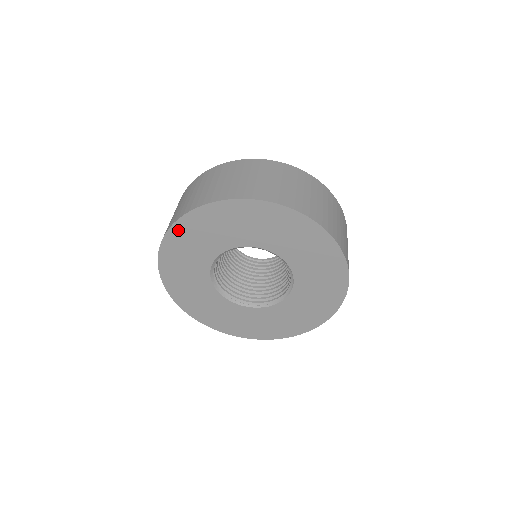
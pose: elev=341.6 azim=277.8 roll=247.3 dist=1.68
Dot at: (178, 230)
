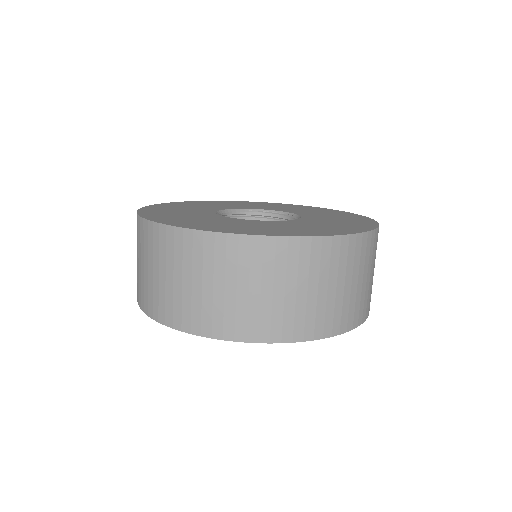
Dot at: occluded
